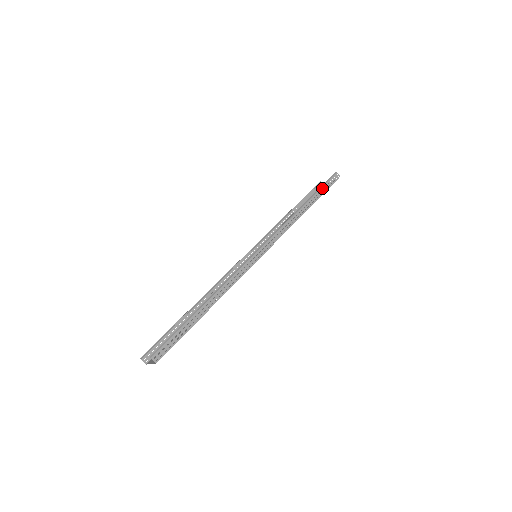
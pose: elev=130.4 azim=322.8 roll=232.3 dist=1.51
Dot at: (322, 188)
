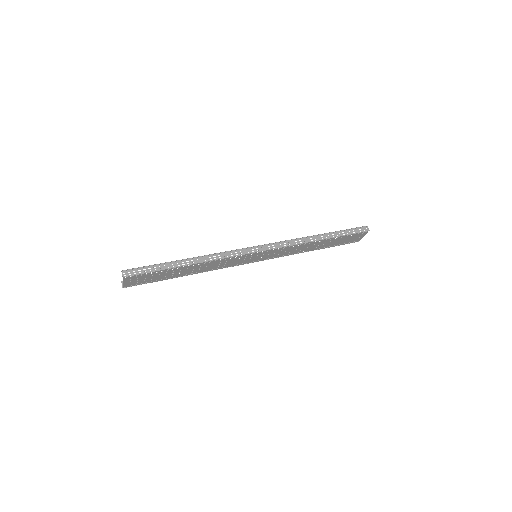
Dot at: (345, 231)
